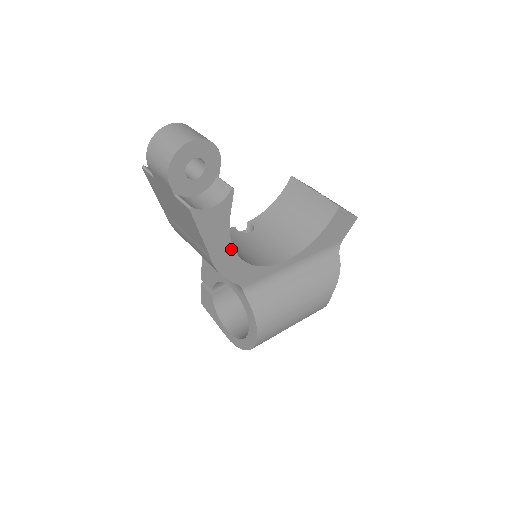
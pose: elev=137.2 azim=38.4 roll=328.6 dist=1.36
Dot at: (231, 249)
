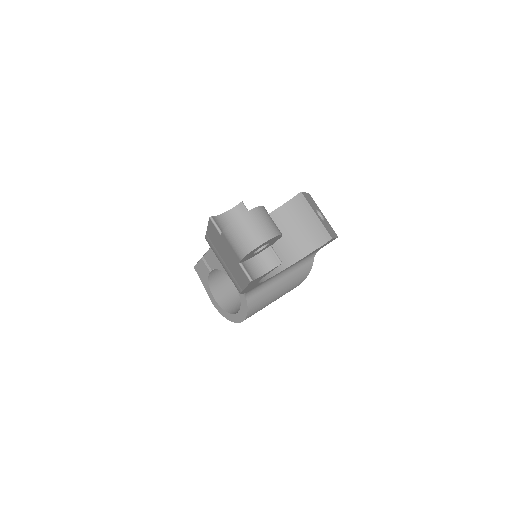
Dot at: (256, 283)
